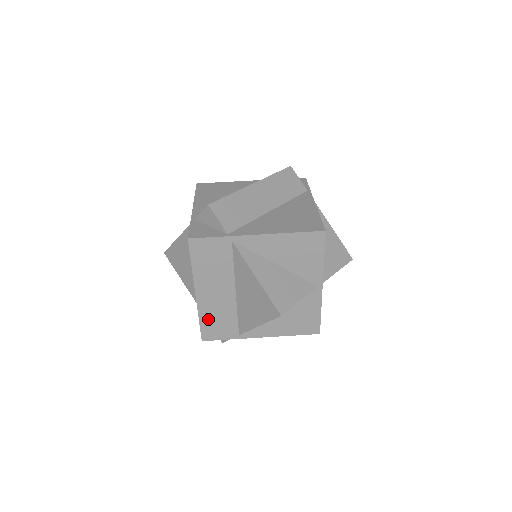
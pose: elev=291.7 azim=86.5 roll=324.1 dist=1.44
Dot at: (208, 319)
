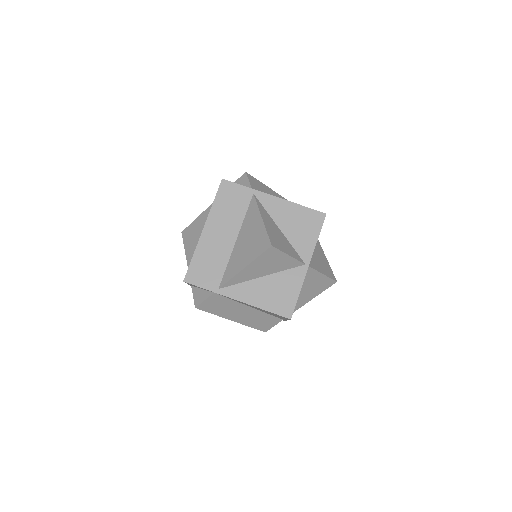
Dot at: (201, 259)
